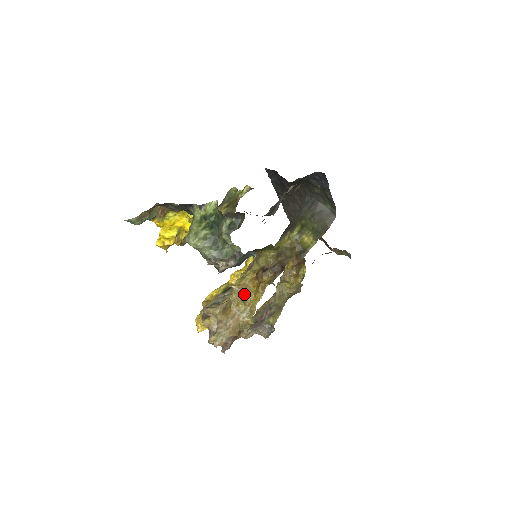
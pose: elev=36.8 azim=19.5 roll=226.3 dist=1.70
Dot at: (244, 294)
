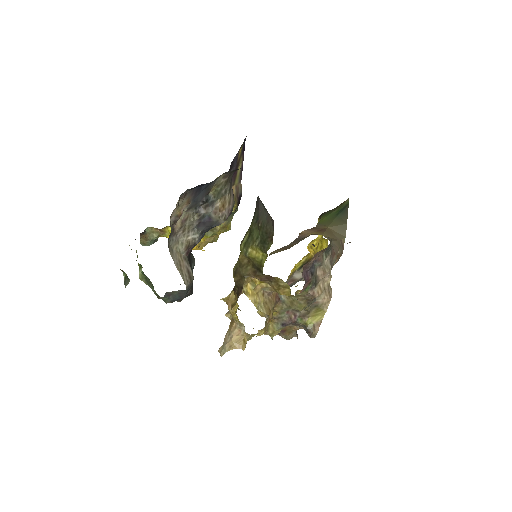
Dot at: (230, 310)
